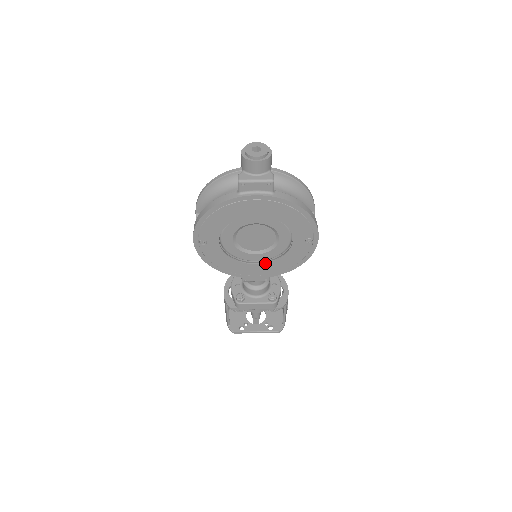
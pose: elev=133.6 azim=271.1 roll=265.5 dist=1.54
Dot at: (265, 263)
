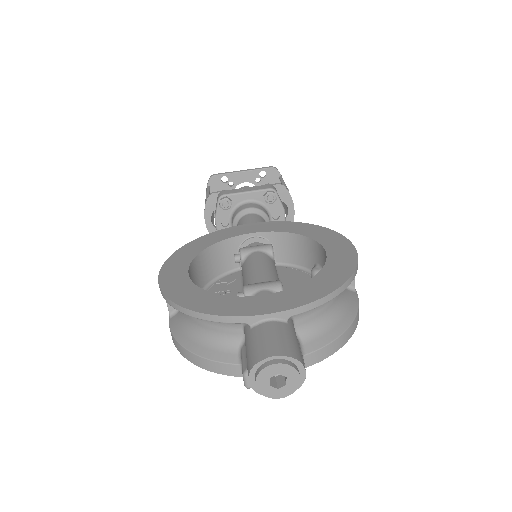
Dot at: occluded
